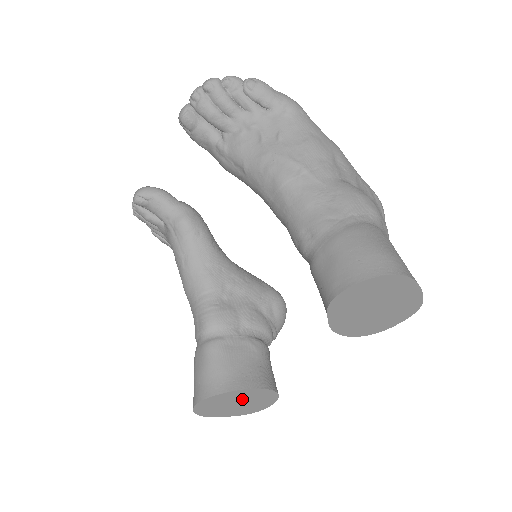
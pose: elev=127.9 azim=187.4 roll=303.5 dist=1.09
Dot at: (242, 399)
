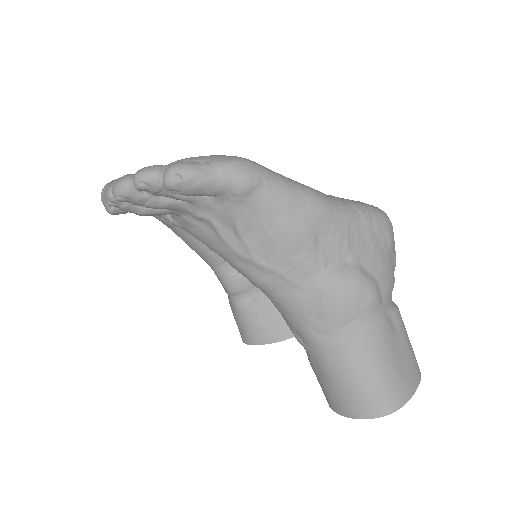
Dot at: occluded
